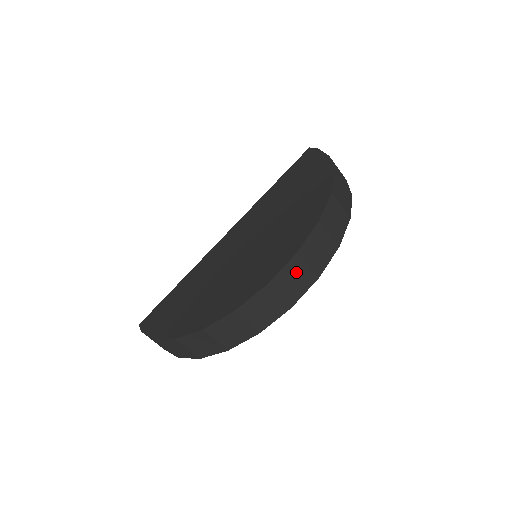
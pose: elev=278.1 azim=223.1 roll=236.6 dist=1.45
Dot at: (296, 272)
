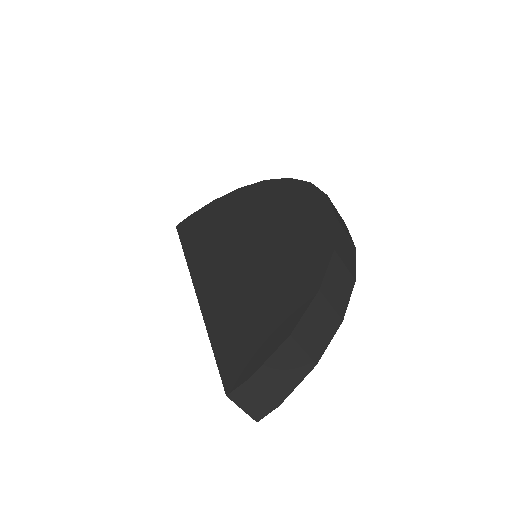
Dot at: occluded
